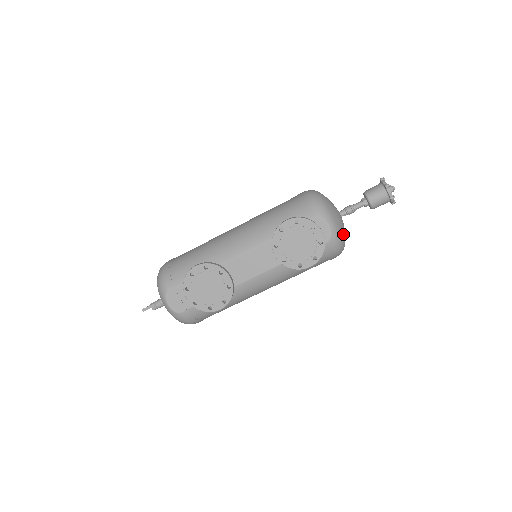
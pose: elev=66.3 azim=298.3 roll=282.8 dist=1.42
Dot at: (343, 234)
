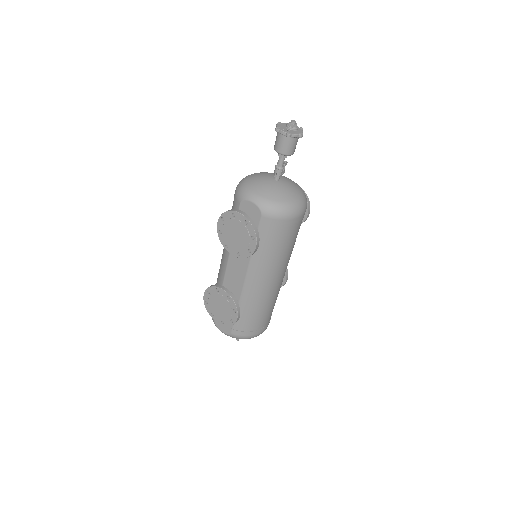
Dot at: (278, 197)
